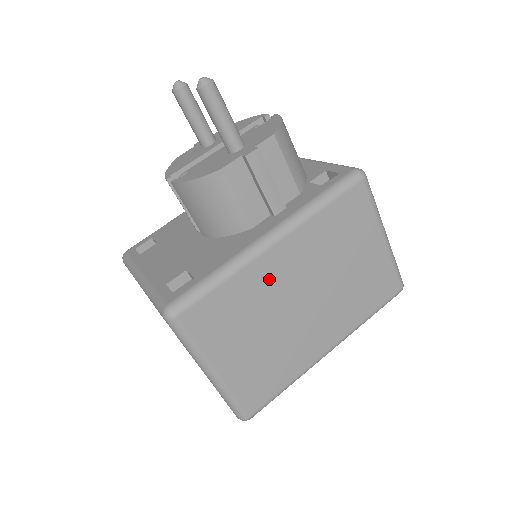
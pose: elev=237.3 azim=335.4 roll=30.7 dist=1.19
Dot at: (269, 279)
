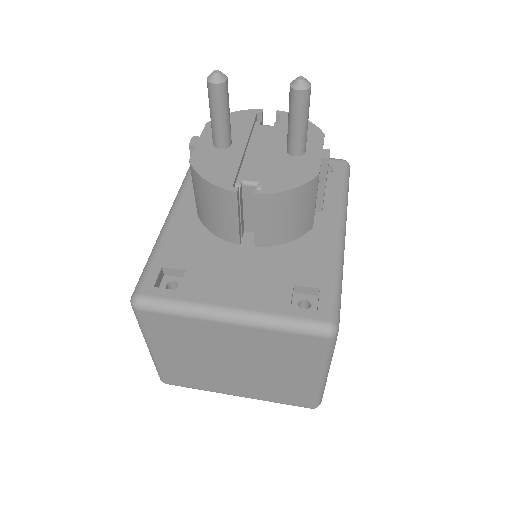
Dot at: occluded
